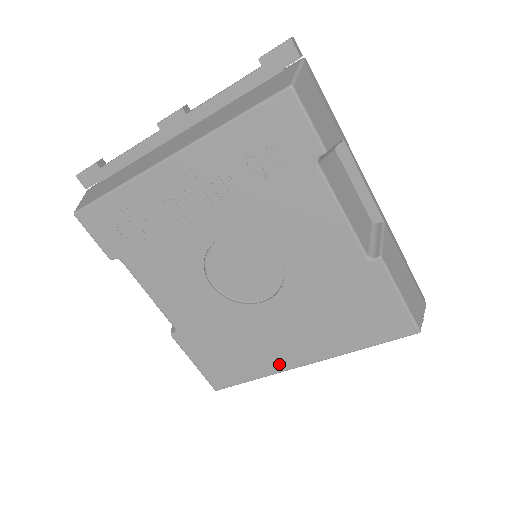
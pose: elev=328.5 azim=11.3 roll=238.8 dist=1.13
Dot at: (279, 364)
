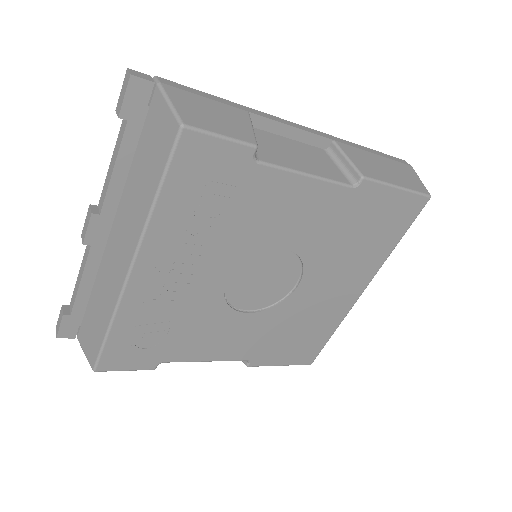
Dot at: (343, 309)
